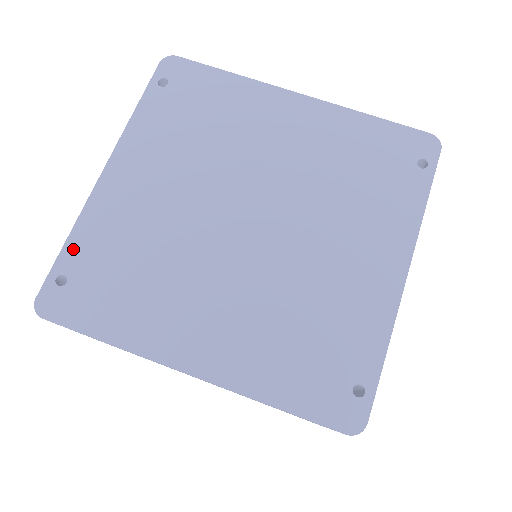
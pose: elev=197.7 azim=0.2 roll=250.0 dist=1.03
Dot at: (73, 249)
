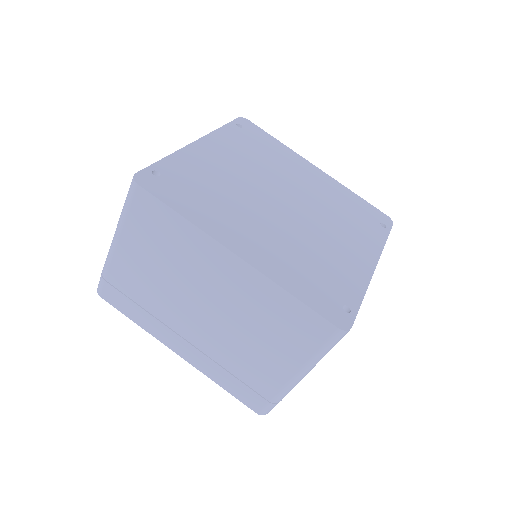
Dot at: (168, 163)
